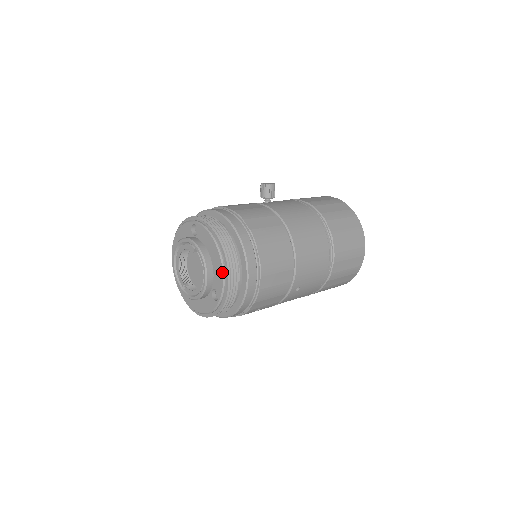
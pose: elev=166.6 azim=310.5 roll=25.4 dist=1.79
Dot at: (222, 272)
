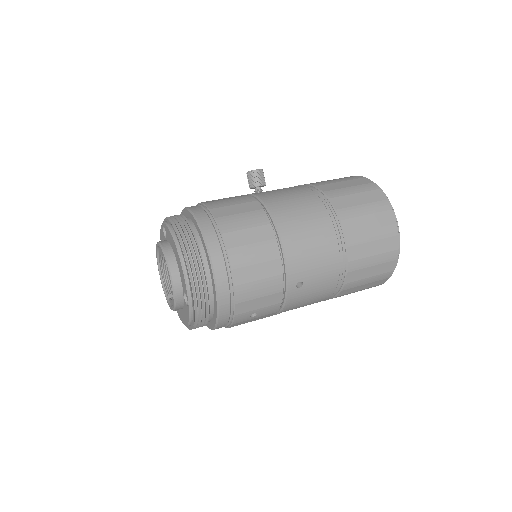
Dot at: (182, 269)
